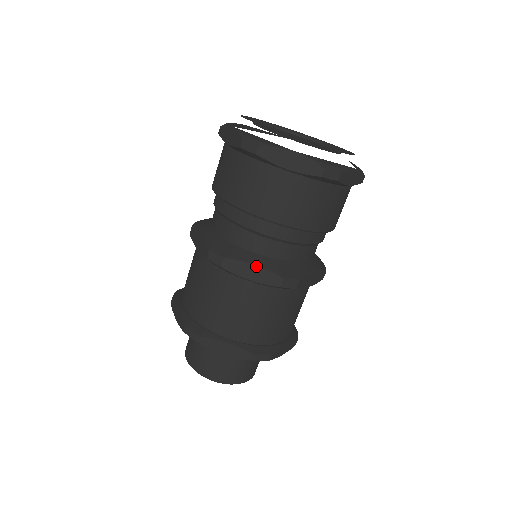
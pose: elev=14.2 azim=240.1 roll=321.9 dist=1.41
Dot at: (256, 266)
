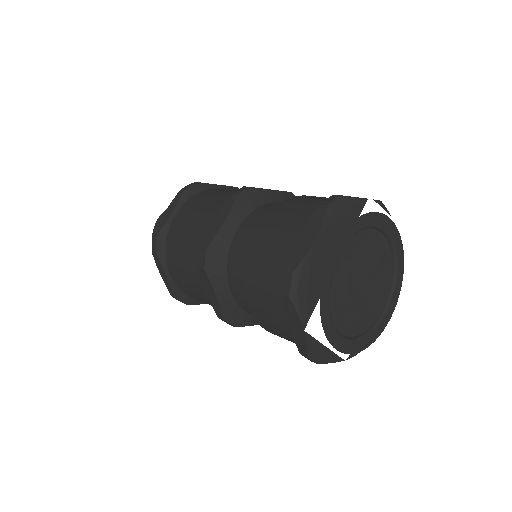
Dot at: occluded
